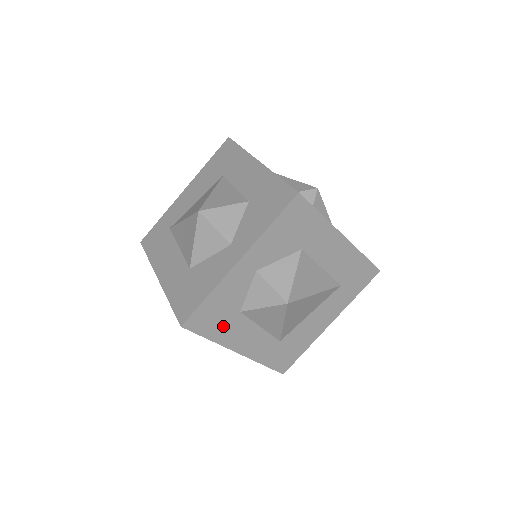
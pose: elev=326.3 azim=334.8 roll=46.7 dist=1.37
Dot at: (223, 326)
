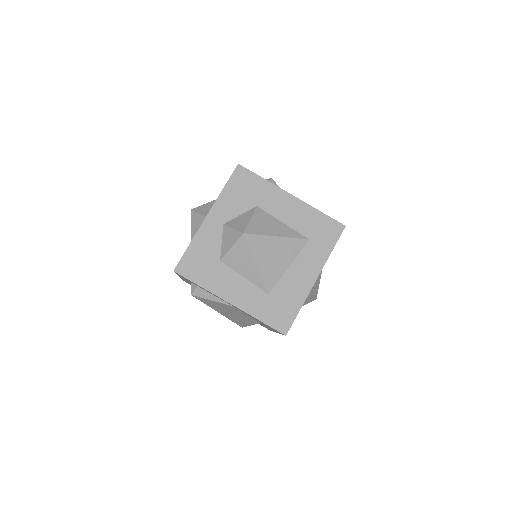
Dot at: (209, 274)
